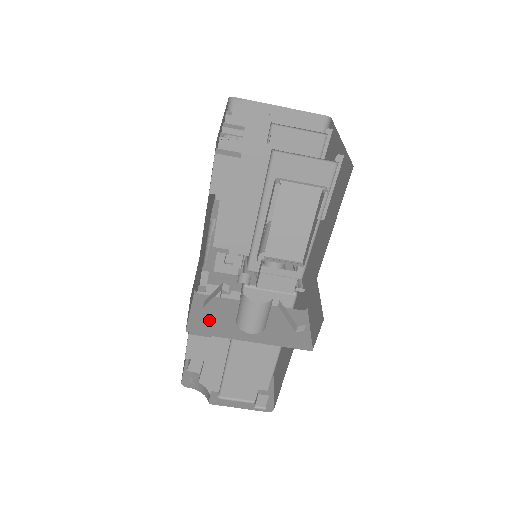
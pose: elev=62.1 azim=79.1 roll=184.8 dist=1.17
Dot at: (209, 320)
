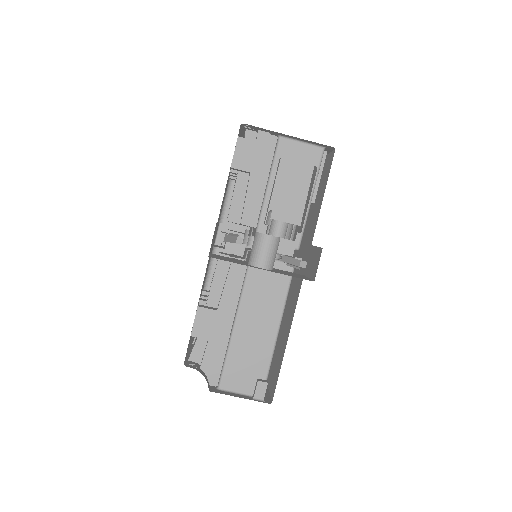
Dot at: (226, 259)
